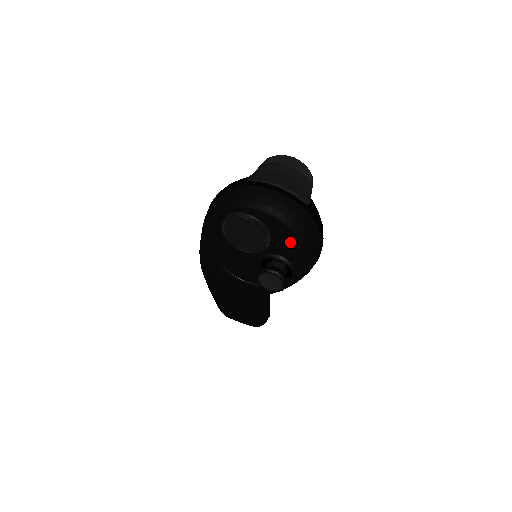
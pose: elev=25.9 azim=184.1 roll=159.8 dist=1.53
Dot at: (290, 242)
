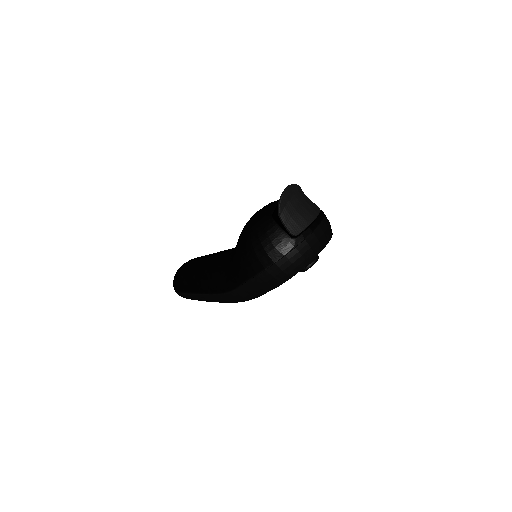
Dot at: occluded
